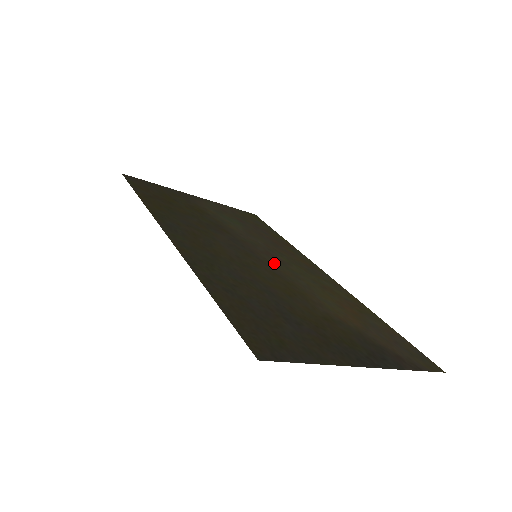
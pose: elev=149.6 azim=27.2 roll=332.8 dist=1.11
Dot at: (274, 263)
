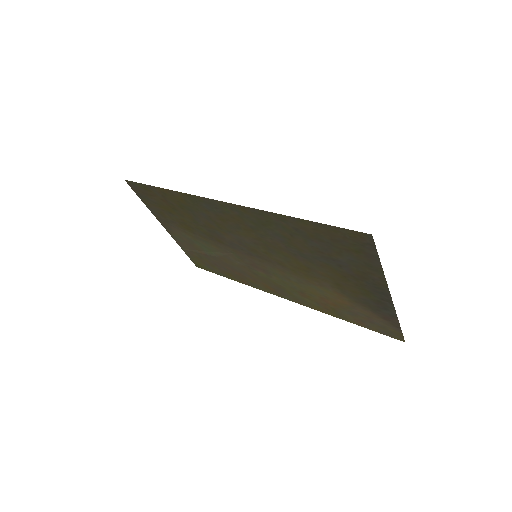
Dot at: (267, 266)
